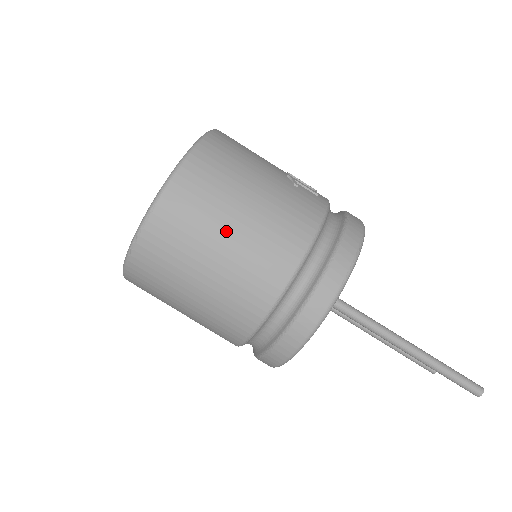
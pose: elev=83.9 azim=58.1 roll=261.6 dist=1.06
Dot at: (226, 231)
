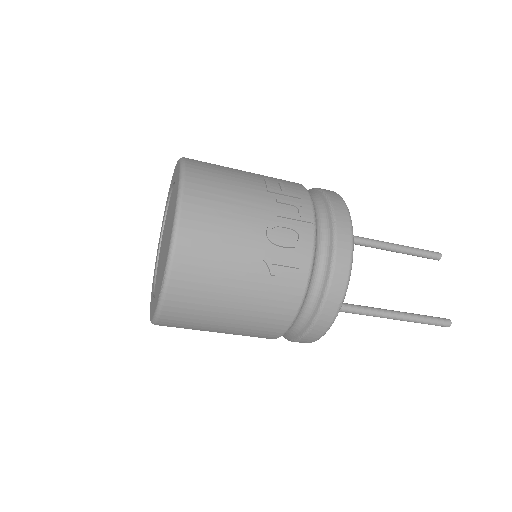
Dot at: (217, 330)
